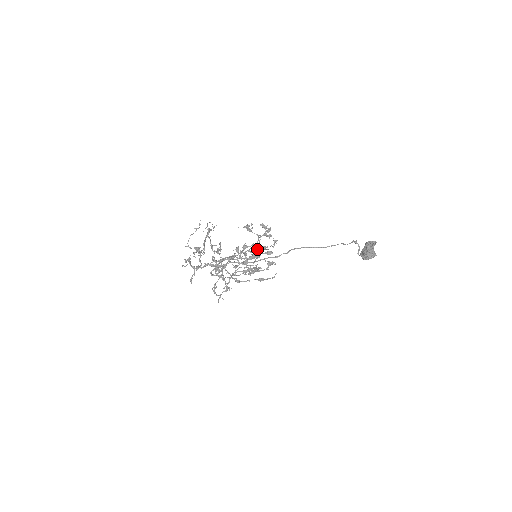
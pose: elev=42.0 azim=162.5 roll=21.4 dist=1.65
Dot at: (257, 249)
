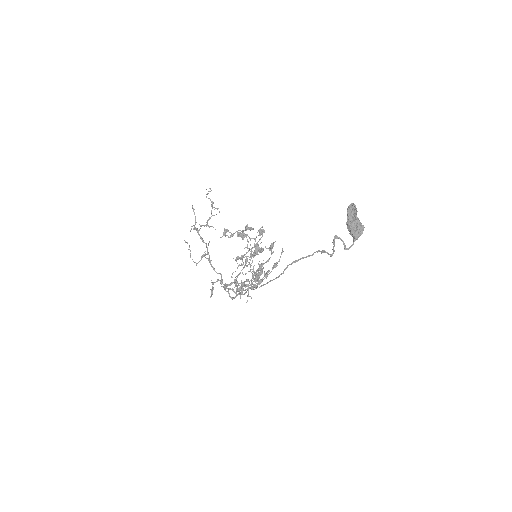
Dot at: (252, 255)
